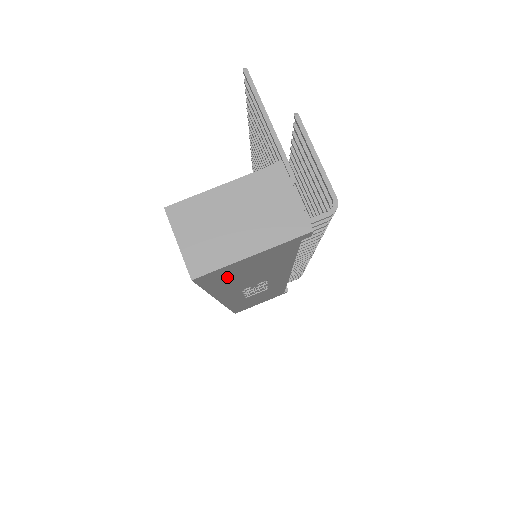
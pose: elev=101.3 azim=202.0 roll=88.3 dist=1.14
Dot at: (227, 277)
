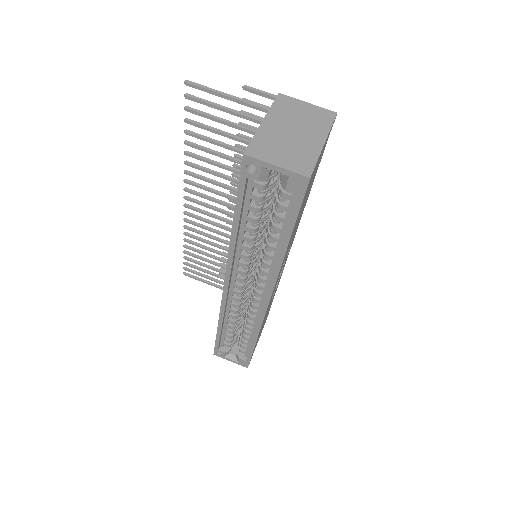
Dot at: (304, 199)
